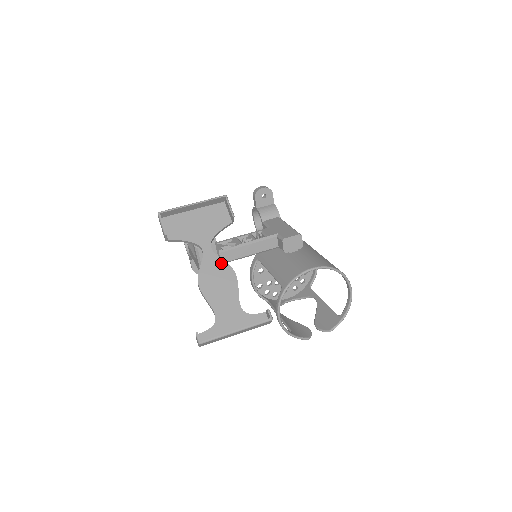
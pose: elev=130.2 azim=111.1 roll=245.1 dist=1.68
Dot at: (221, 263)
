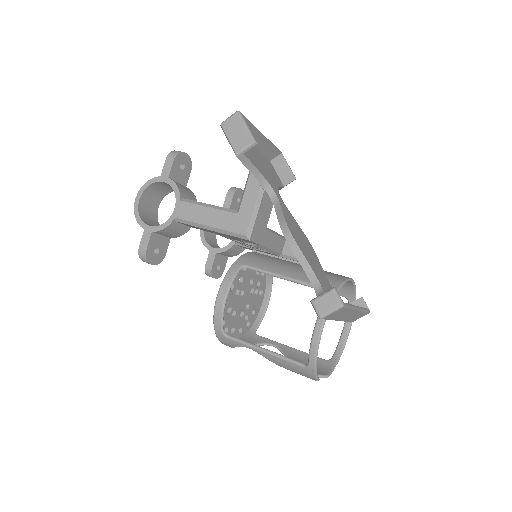
Dot at: (296, 222)
